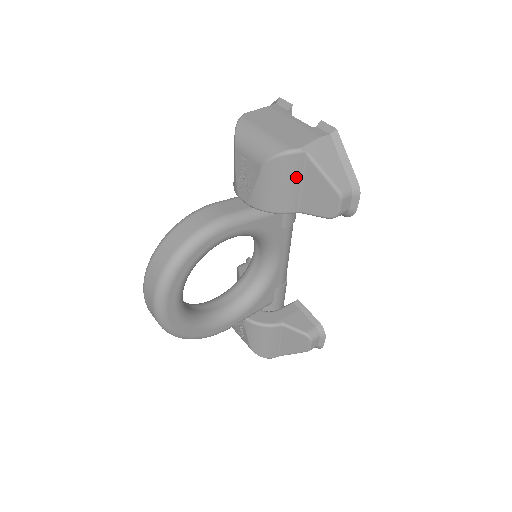
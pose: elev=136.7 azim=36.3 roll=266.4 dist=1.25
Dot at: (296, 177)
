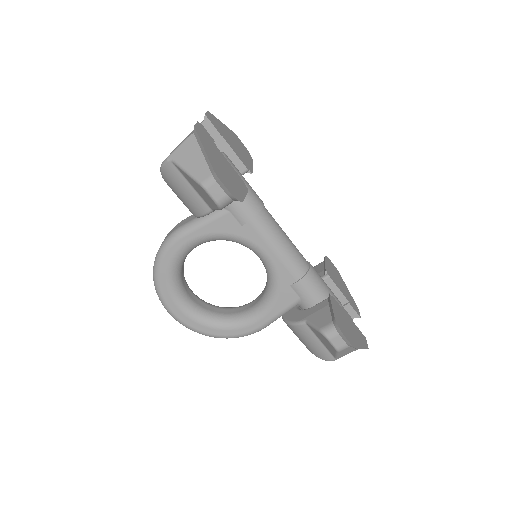
Dot at: (183, 182)
